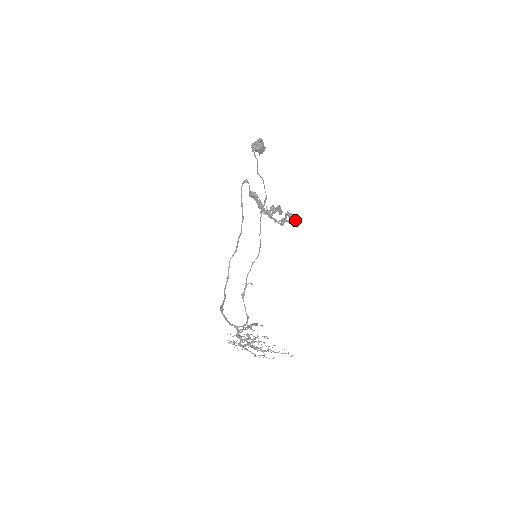
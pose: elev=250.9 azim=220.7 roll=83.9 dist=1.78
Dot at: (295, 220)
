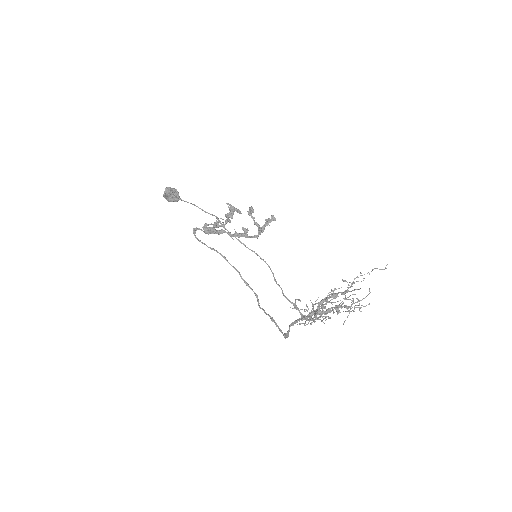
Dot at: (269, 219)
